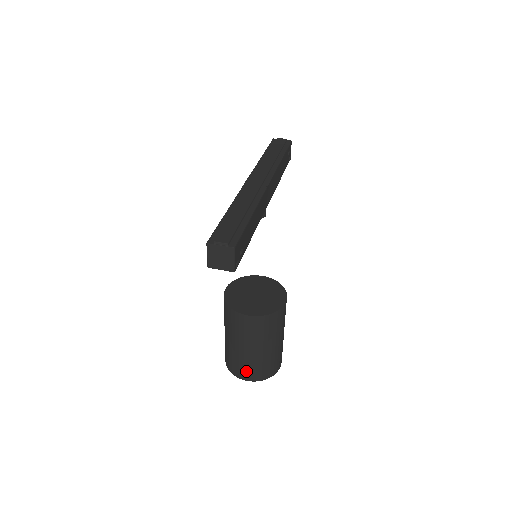
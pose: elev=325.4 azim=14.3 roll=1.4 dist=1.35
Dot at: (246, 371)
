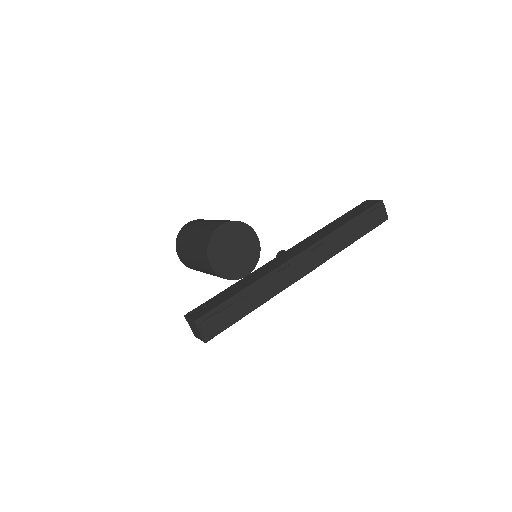
Dot at: (183, 258)
